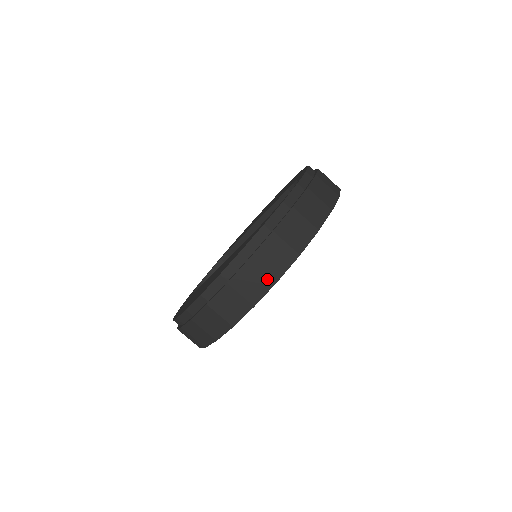
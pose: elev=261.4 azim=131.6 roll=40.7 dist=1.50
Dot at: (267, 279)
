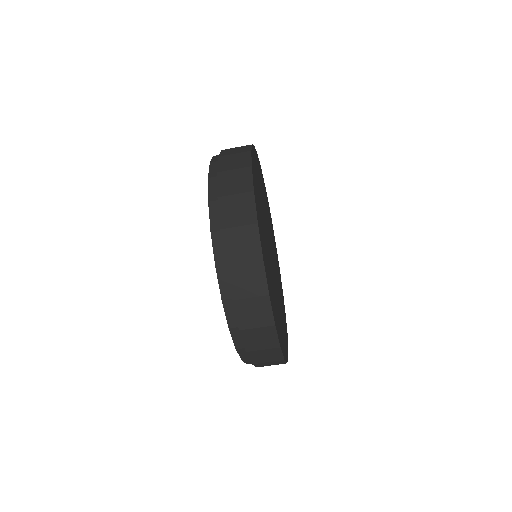
Dot at: (267, 330)
